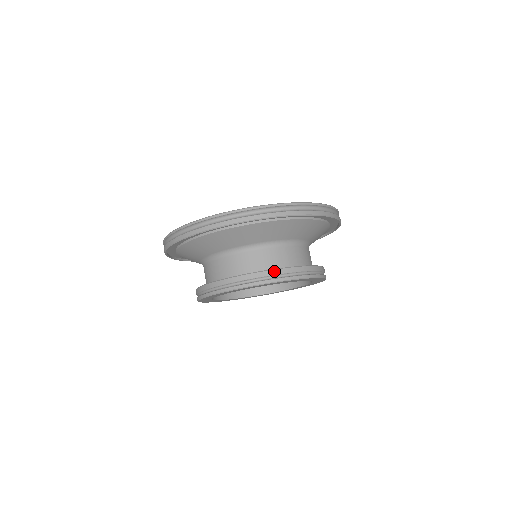
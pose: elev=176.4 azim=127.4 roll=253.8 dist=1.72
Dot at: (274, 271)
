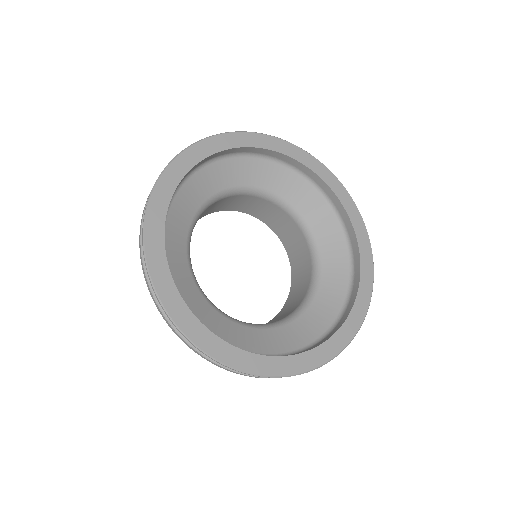
Dot at: occluded
